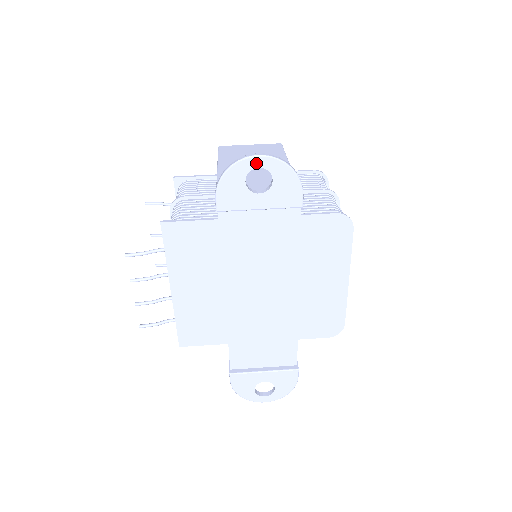
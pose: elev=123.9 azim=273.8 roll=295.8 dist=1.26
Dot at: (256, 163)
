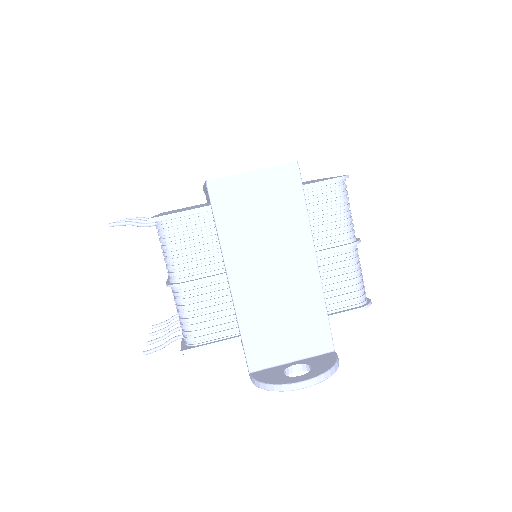
Dot at: (301, 386)
